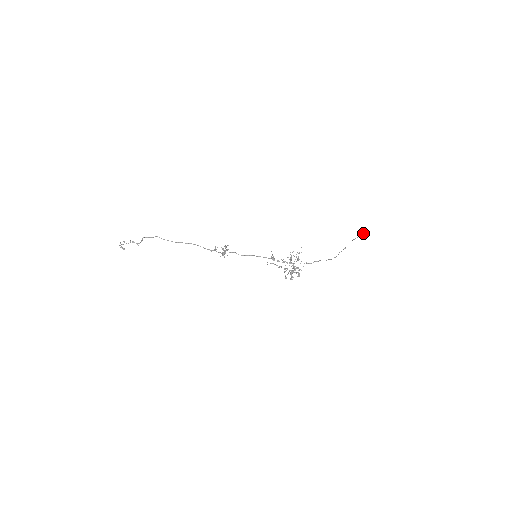
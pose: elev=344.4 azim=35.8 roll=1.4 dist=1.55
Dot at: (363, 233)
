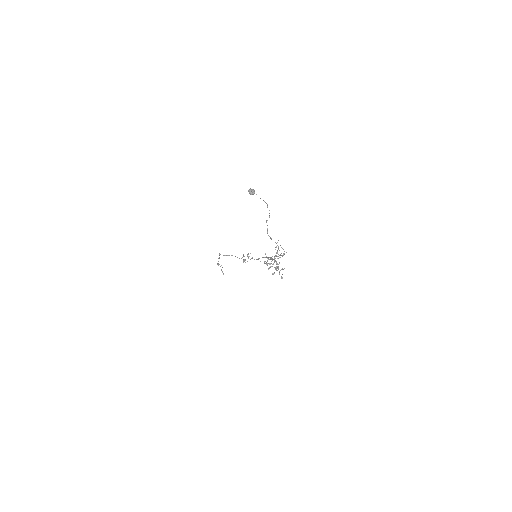
Dot at: (249, 192)
